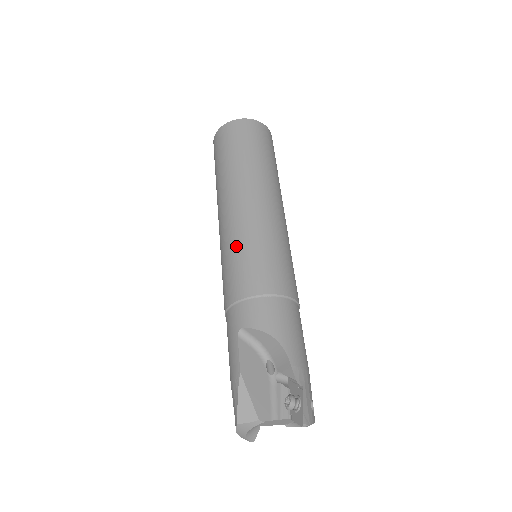
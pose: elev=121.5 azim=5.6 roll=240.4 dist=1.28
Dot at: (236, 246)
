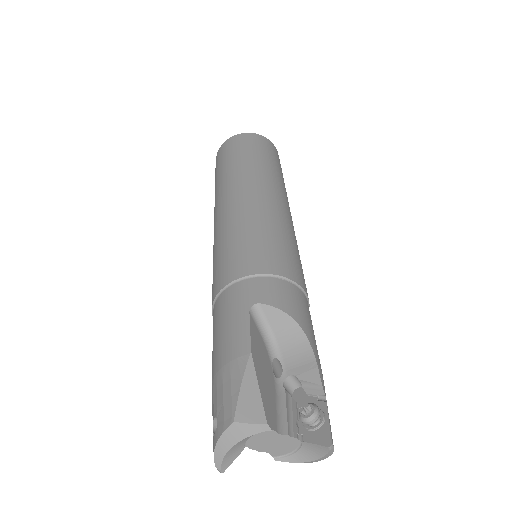
Dot at: (254, 225)
